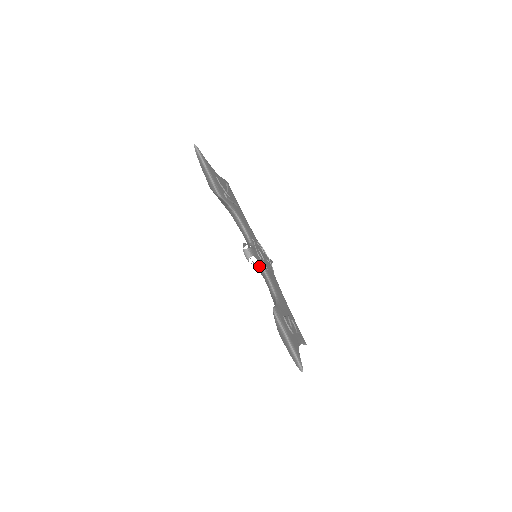
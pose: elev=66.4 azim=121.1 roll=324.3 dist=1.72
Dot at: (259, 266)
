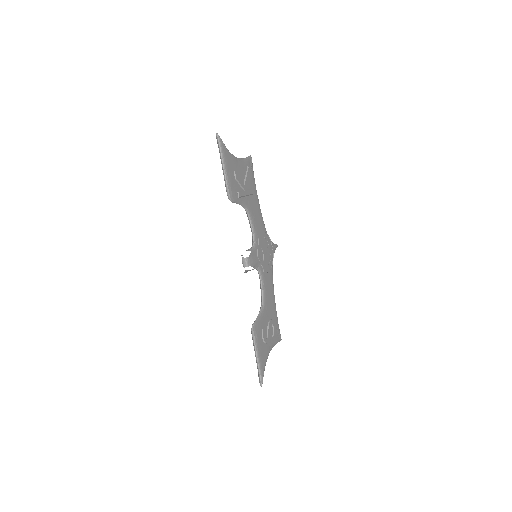
Dot at: (256, 268)
